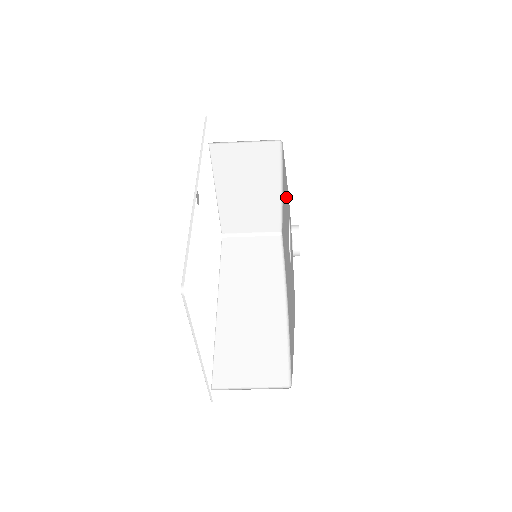
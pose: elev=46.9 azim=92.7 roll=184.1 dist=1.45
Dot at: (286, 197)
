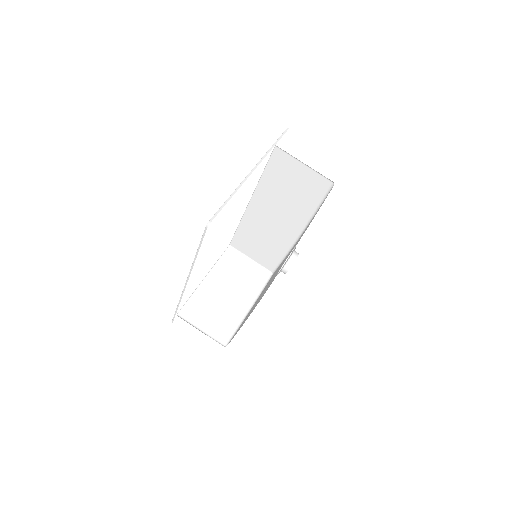
Dot at: occluded
